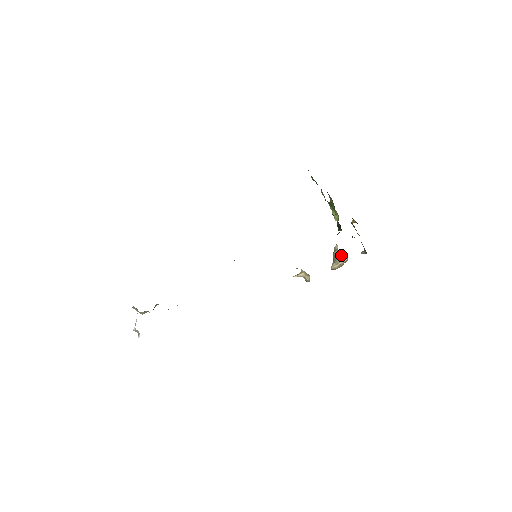
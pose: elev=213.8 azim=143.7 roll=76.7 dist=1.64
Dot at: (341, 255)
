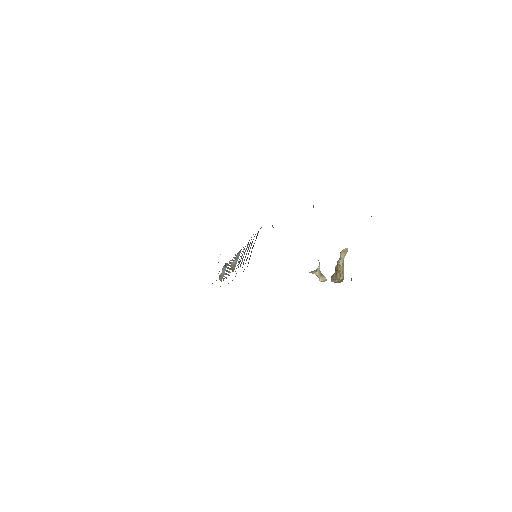
Dot at: (338, 270)
